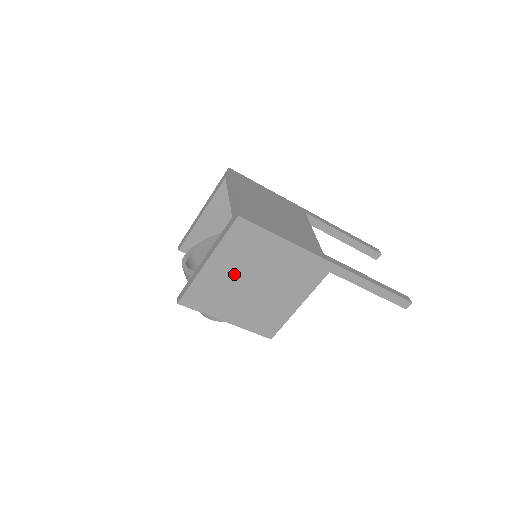
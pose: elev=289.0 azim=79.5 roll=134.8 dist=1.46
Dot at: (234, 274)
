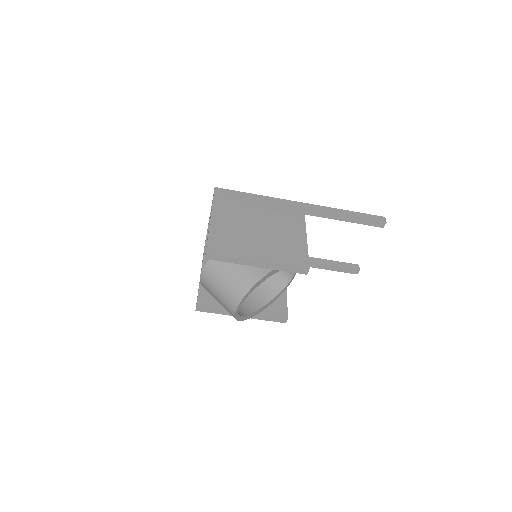
Dot at: (237, 222)
